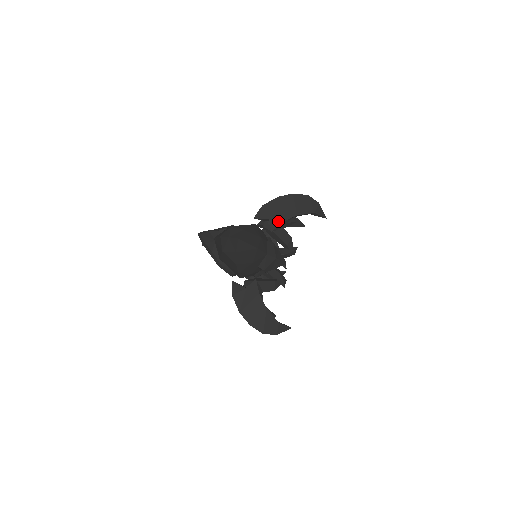
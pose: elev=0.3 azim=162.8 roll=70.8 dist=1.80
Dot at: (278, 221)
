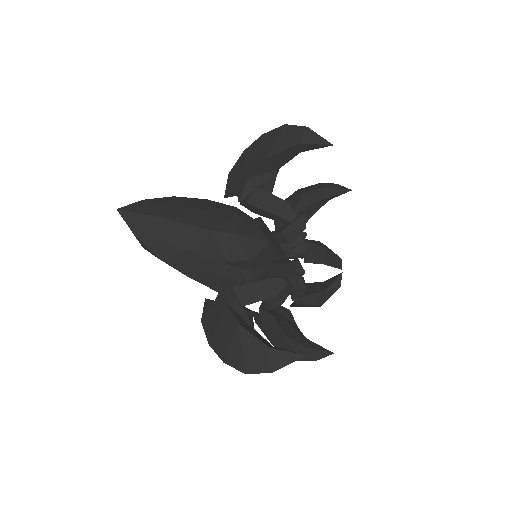
Dot at: (243, 182)
